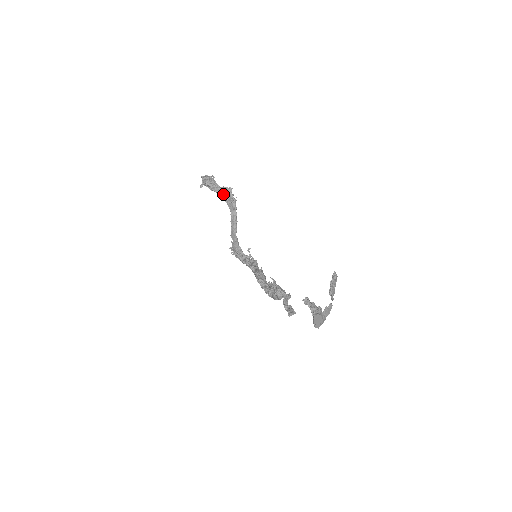
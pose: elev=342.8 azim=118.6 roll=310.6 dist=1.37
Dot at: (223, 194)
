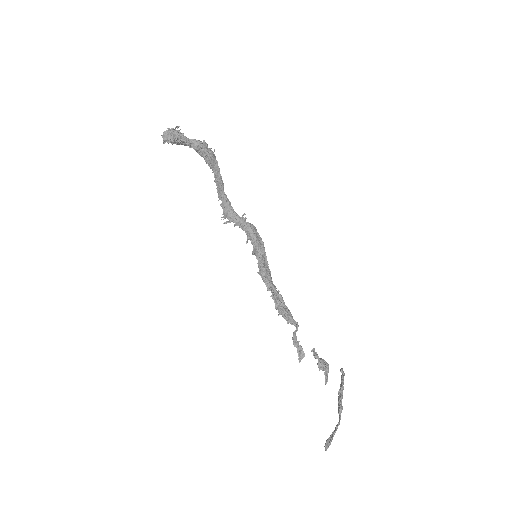
Dot at: (197, 151)
